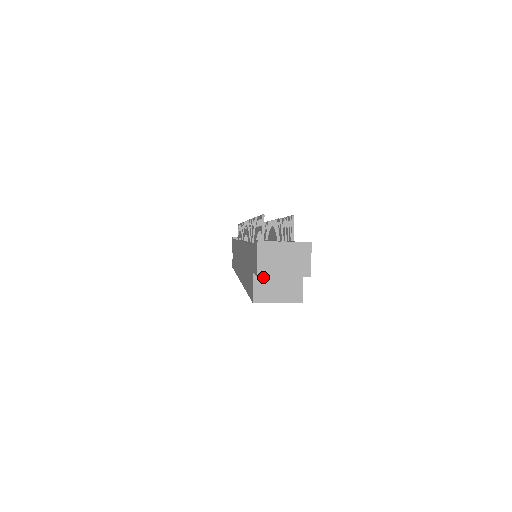
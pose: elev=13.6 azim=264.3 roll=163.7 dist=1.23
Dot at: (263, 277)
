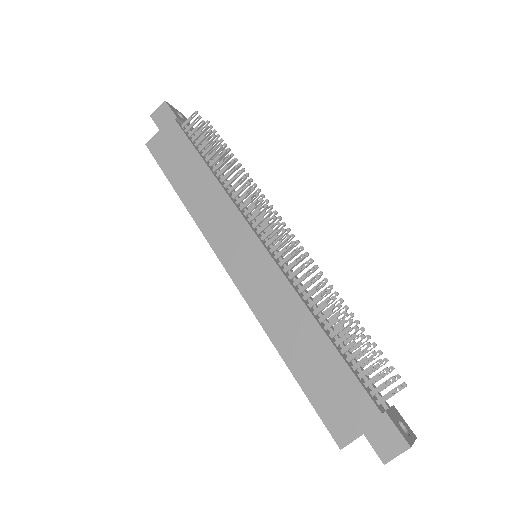
Dot at: occluded
